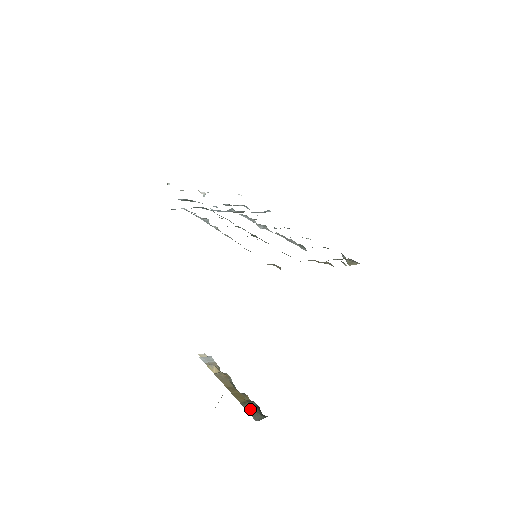
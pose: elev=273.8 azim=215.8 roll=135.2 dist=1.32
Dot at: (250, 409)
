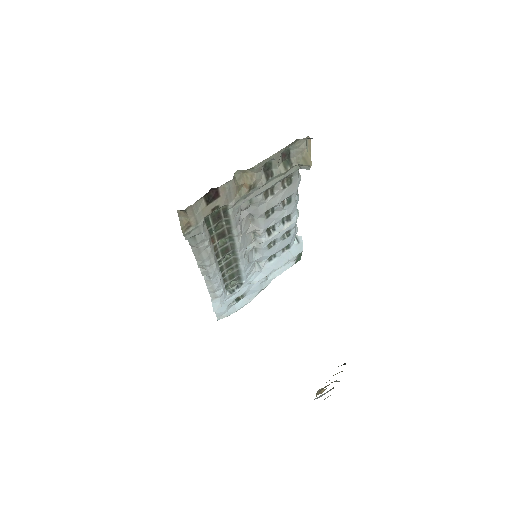
Dot at: occluded
